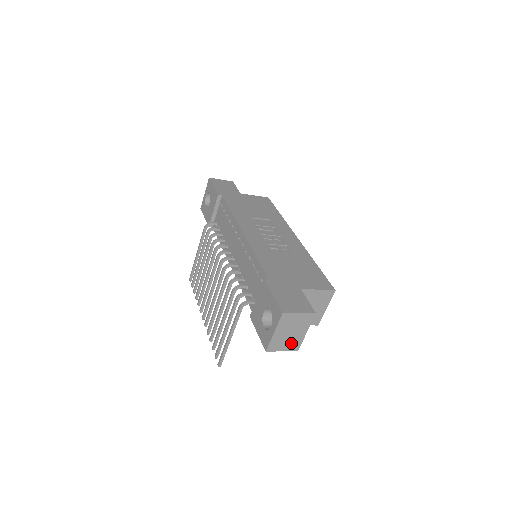
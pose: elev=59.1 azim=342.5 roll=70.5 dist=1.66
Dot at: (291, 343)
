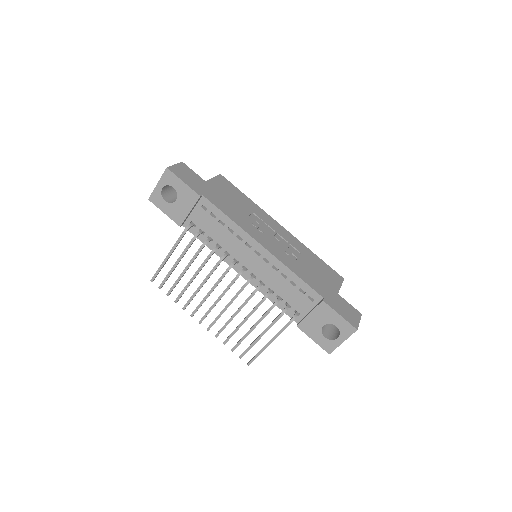
Dot at: occluded
